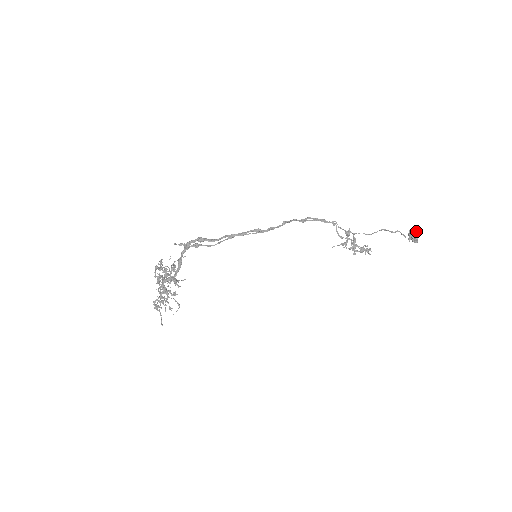
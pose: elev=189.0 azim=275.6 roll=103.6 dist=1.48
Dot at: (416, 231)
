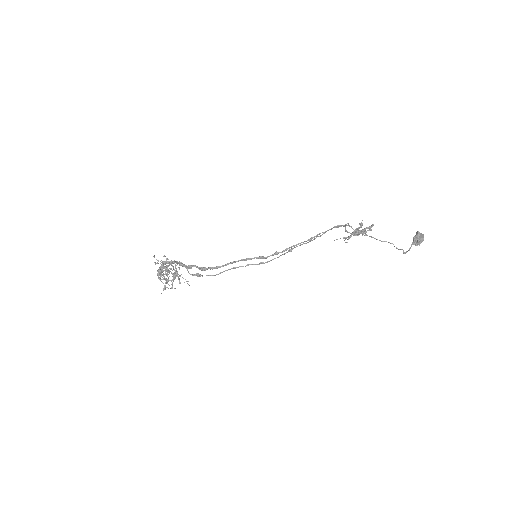
Dot at: (422, 239)
